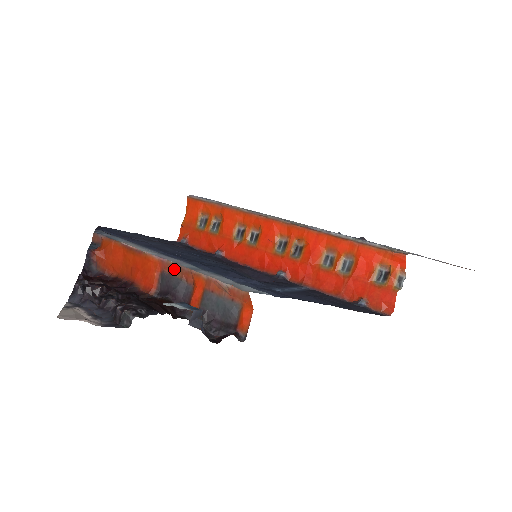
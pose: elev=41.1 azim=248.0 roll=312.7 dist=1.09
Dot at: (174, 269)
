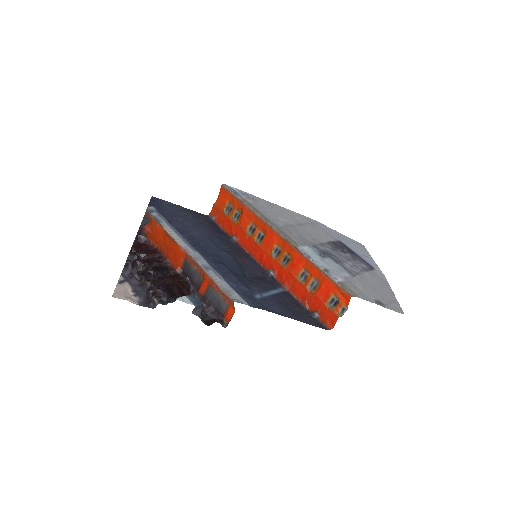
Dot at: (193, 262)
